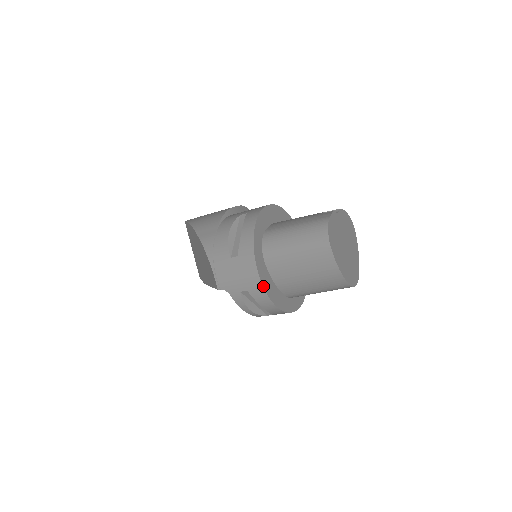
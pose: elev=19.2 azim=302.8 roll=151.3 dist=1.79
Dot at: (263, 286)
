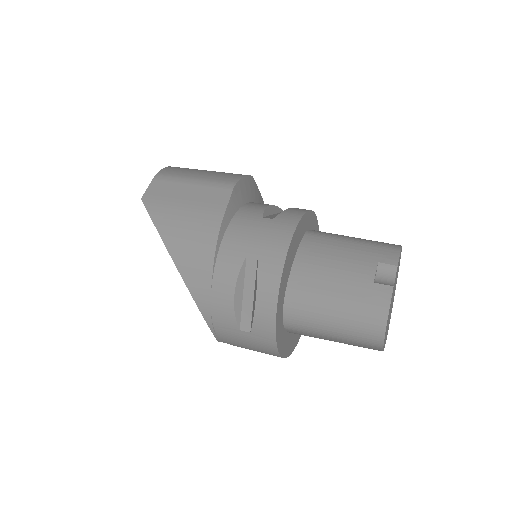
Dot at: (282, 357)
